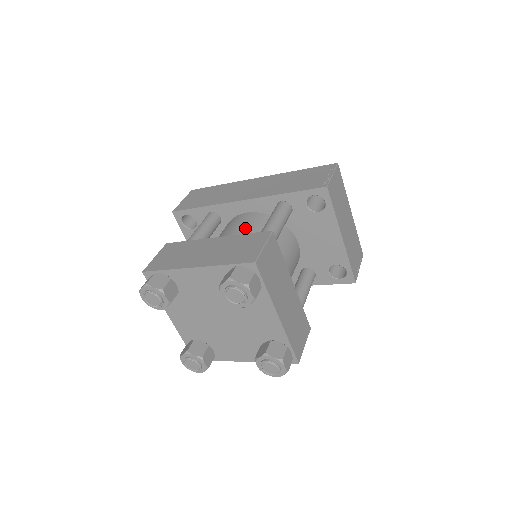
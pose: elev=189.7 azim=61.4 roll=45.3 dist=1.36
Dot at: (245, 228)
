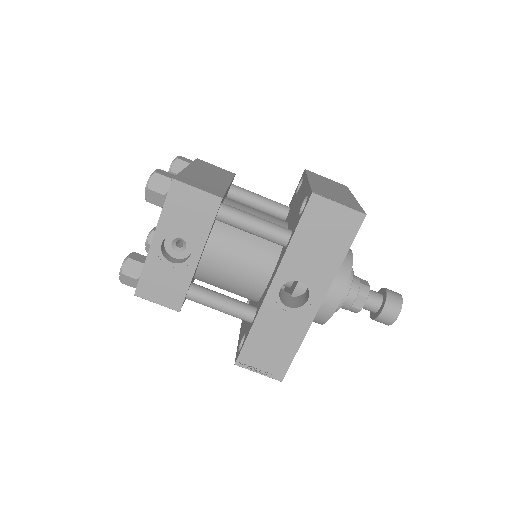
Dot at: occluded
